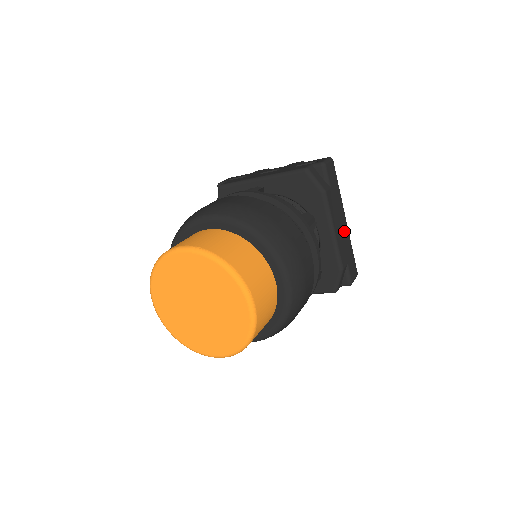
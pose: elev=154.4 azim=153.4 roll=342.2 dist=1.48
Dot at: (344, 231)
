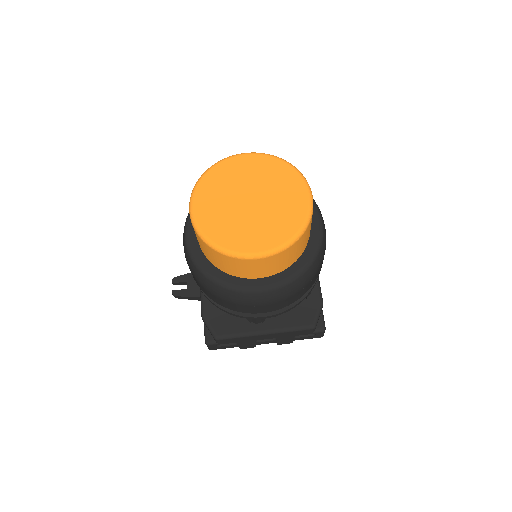
Dot at: occluded
